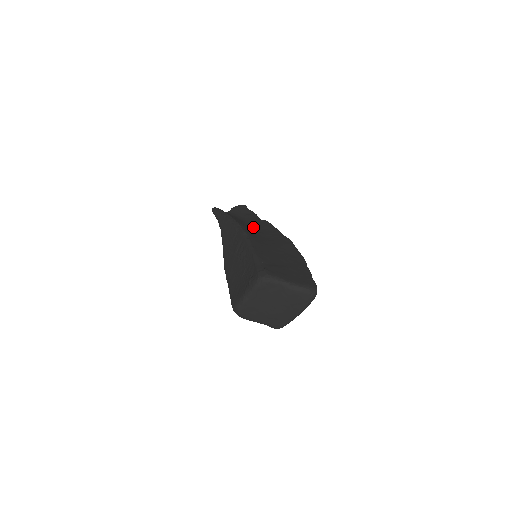
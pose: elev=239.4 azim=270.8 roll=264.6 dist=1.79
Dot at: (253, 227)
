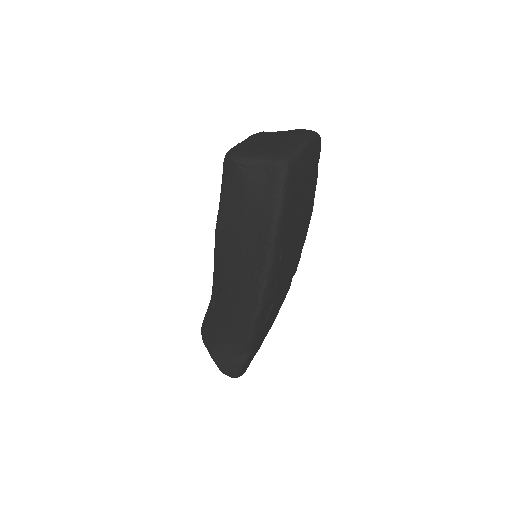
Dot at: occluded
